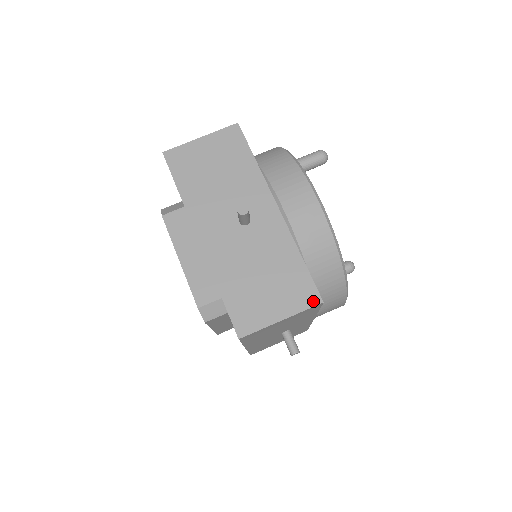
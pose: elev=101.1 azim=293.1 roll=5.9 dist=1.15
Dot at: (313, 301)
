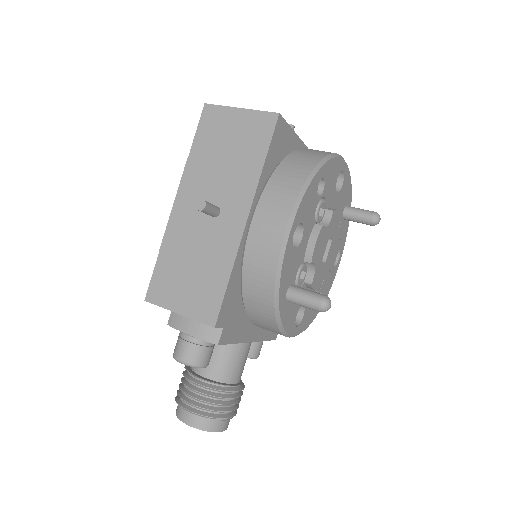
Dot at: (273, 114)
